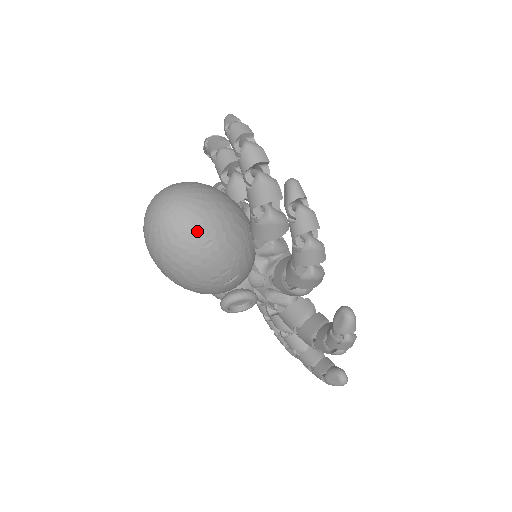
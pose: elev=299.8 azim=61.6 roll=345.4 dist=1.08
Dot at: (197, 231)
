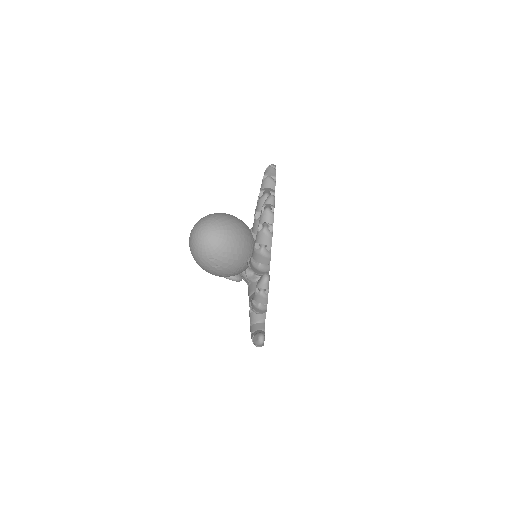
Dot at: (213, 259)
